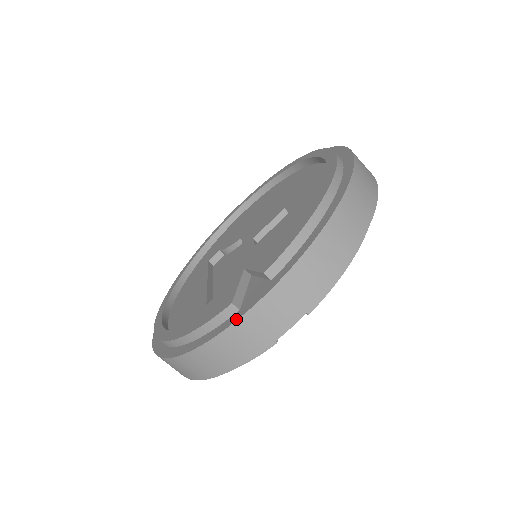
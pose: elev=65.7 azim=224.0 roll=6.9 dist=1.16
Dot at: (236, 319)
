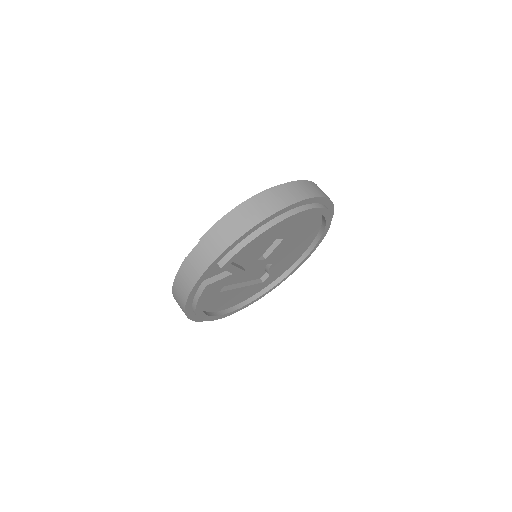
Dot at: (182, 264)
